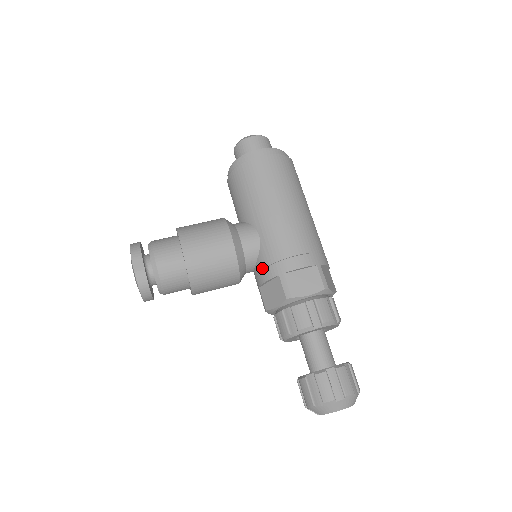
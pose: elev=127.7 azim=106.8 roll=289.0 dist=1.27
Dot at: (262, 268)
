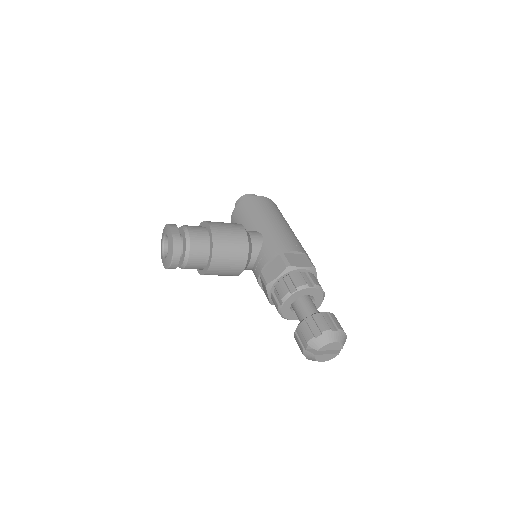
Dot at: (265, 254)
